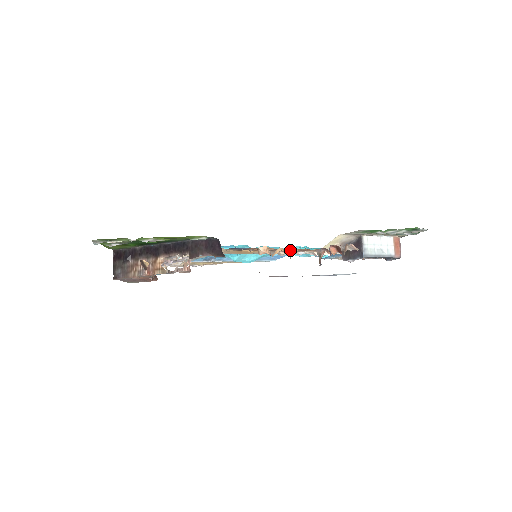
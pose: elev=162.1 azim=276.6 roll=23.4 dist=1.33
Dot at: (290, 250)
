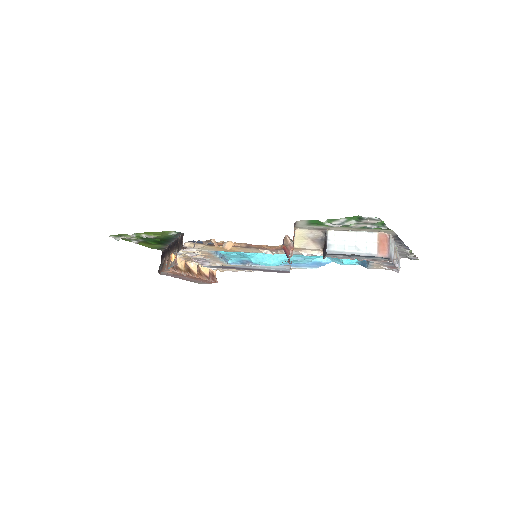
Dot at: (252, 245)
